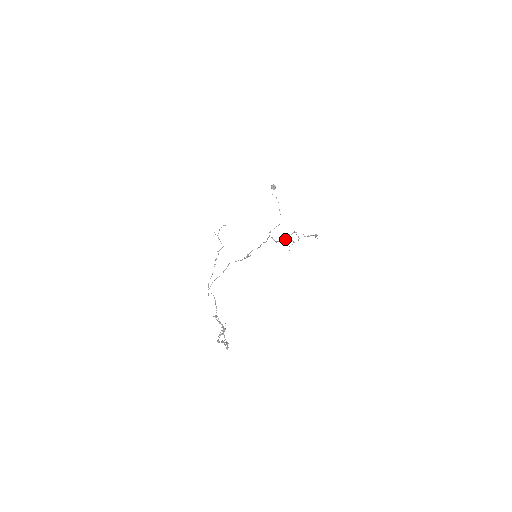
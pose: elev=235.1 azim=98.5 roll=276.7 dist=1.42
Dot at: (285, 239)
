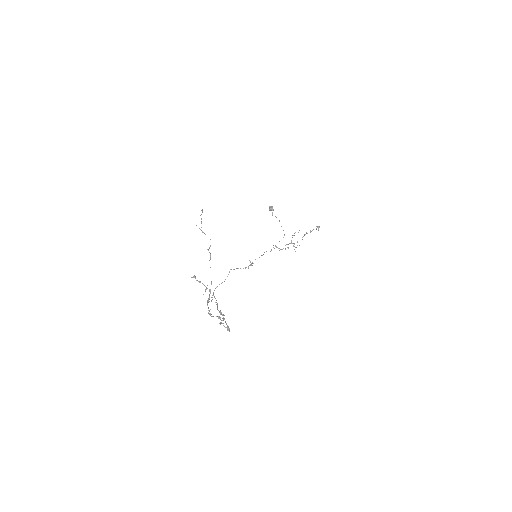
Dot at: (289, 243)
